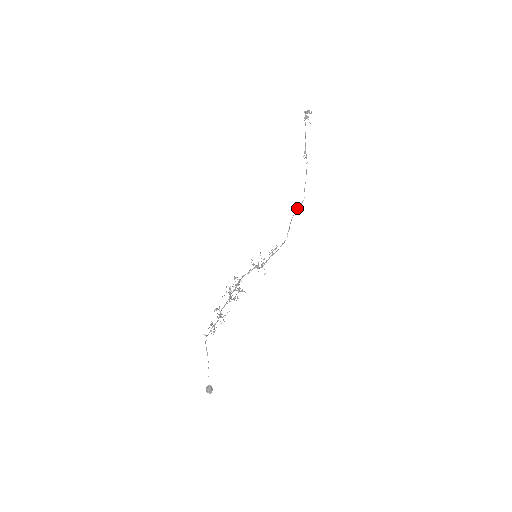
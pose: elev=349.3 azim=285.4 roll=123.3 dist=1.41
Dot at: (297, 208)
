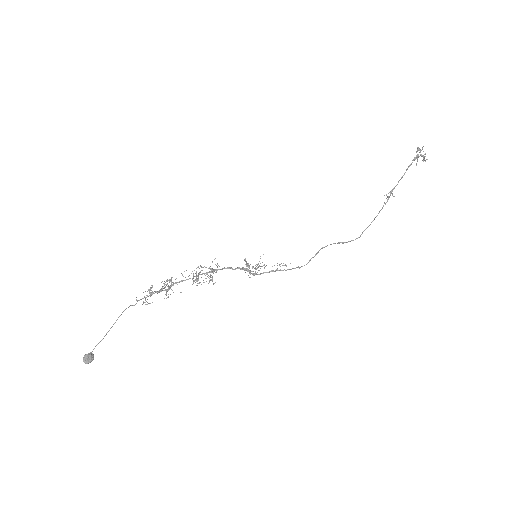
Dot at: occluded
